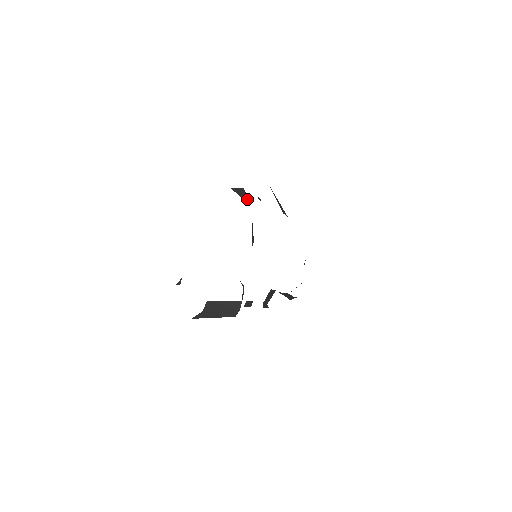
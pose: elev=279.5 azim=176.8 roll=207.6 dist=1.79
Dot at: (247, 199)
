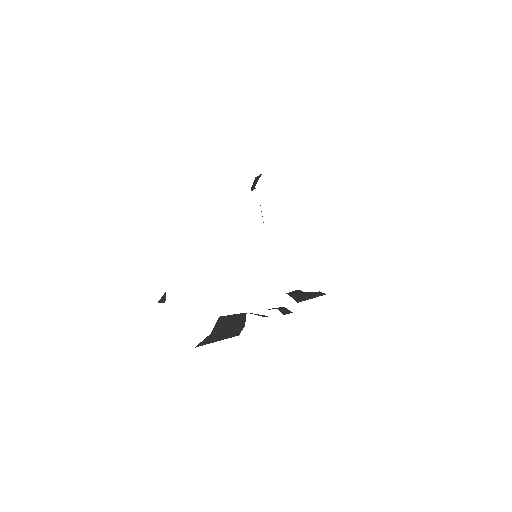
Dot at: occluded
